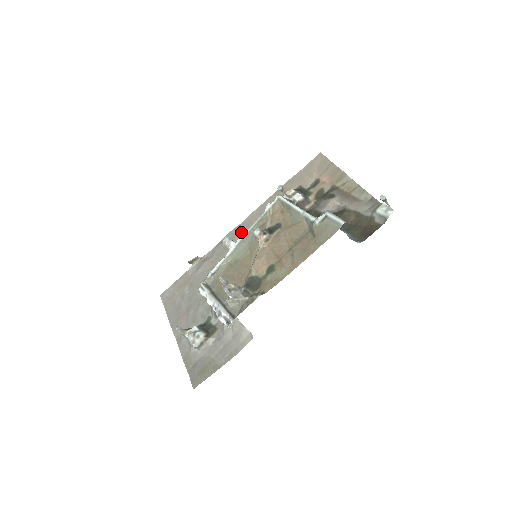
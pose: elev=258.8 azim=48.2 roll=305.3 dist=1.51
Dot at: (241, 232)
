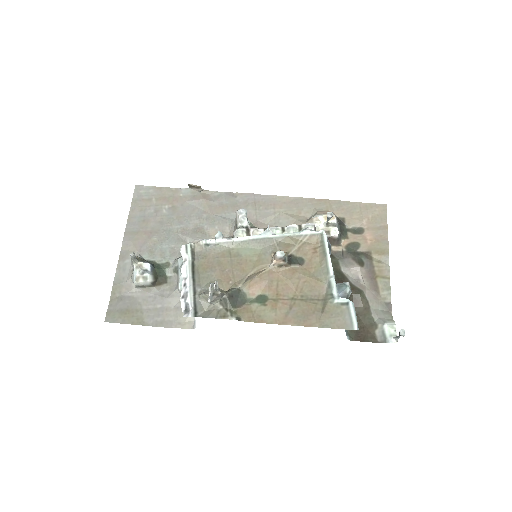
Dot at: (264, 231)
